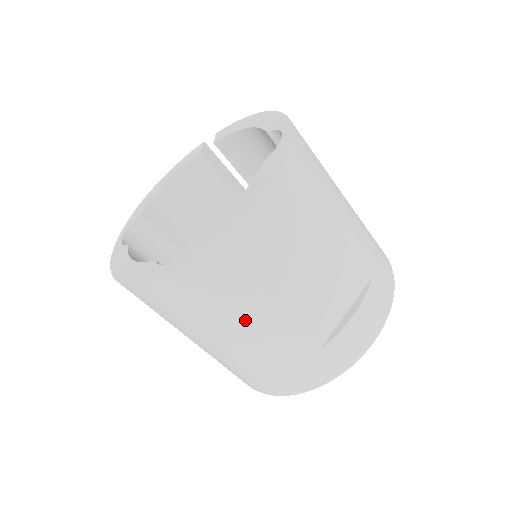
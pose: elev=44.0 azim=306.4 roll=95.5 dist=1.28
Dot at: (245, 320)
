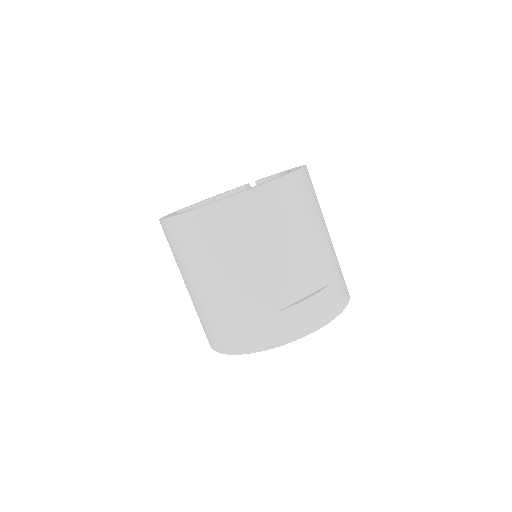
Dot at: (234, 264)
